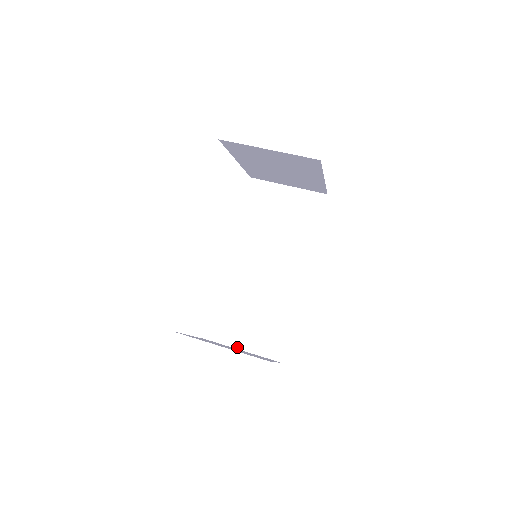
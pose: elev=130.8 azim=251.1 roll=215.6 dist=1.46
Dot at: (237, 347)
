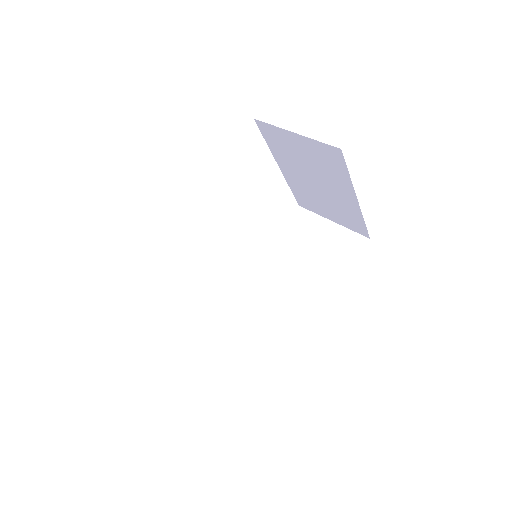
Dot at: (208, 364)
